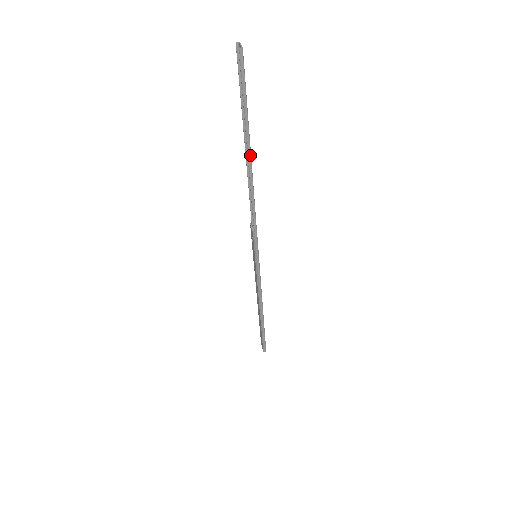
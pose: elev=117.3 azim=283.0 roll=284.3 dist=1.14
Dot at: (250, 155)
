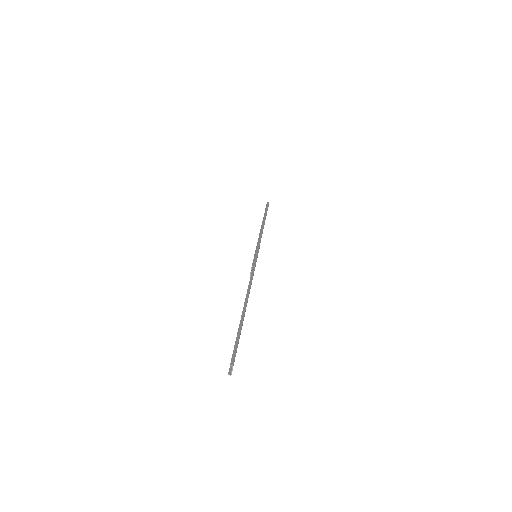
Dot at: occluded
